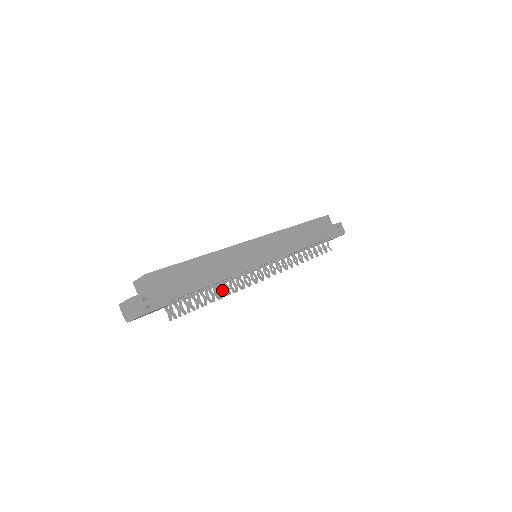
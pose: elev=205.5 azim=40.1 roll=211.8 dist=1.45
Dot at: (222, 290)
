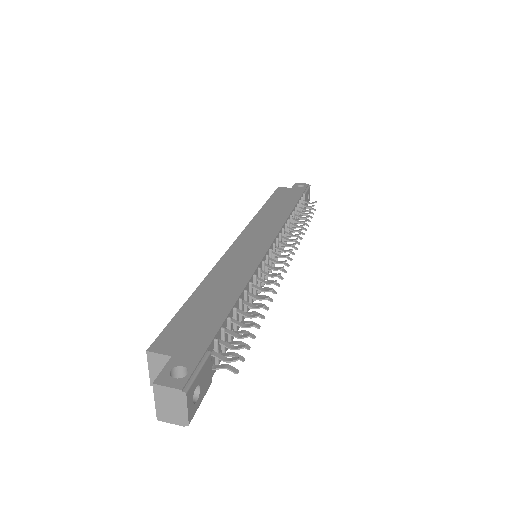
Dot at: occluded
